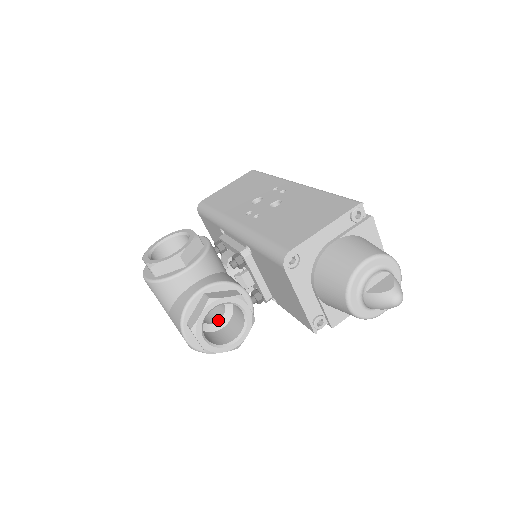
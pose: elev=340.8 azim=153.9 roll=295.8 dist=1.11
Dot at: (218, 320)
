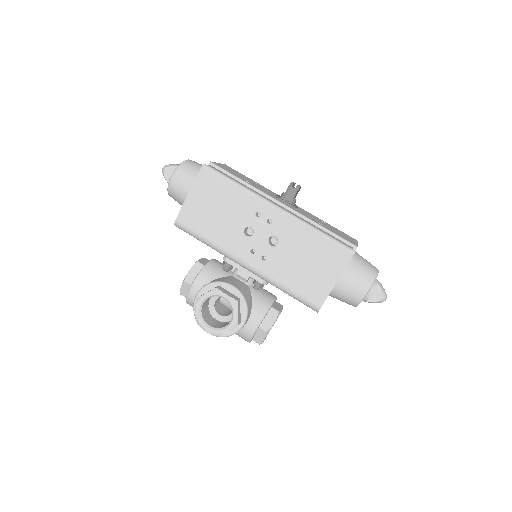
Dot at: occluded
